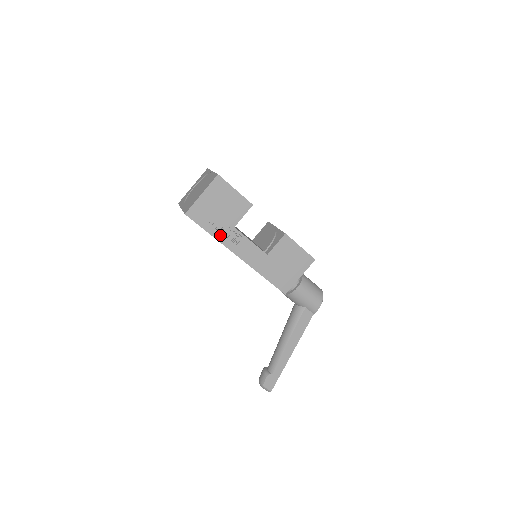
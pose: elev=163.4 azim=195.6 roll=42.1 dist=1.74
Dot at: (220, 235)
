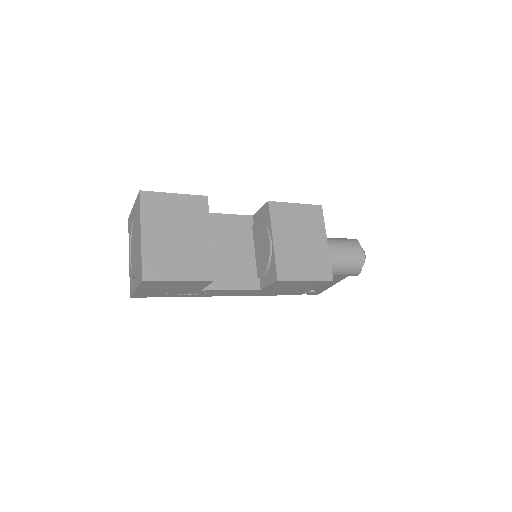
Dot at: (188, 295)
